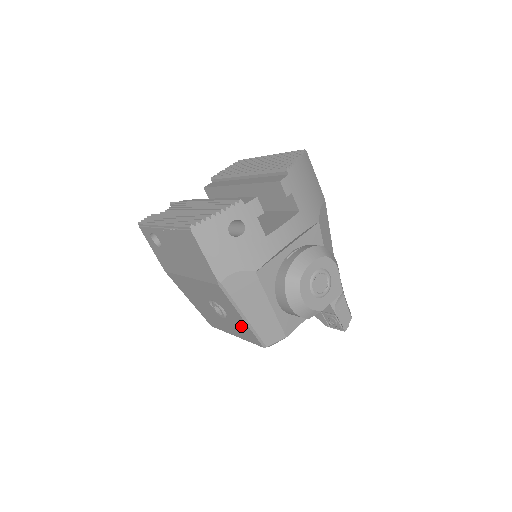
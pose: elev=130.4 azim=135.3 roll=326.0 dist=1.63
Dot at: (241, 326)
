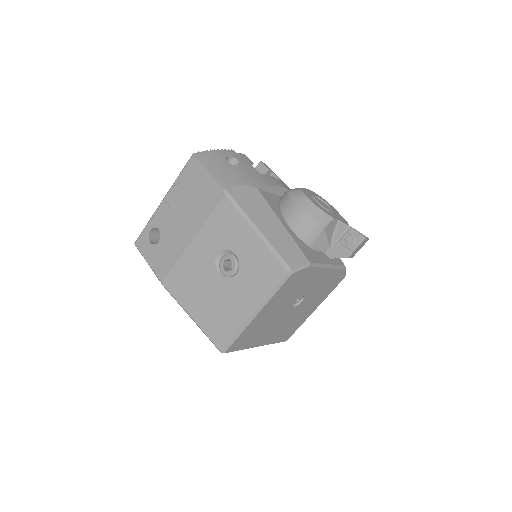
Dot at: (256, 261)
